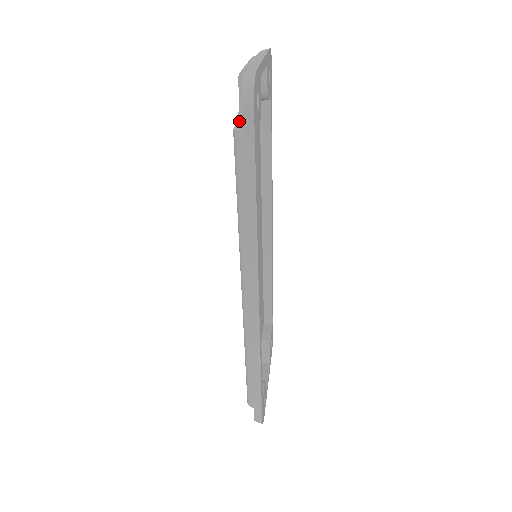
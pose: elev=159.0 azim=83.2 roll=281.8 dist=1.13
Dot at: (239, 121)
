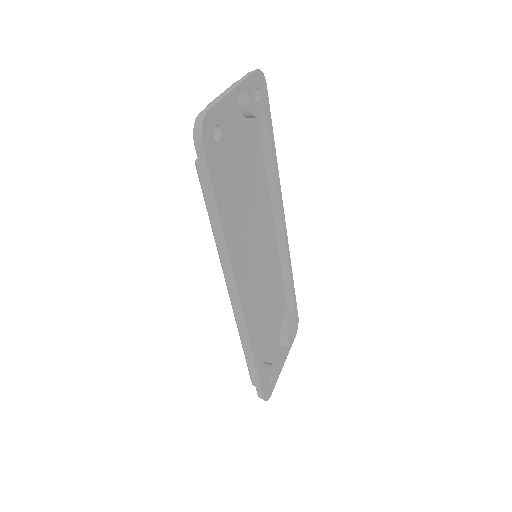
Dot at: occluded
